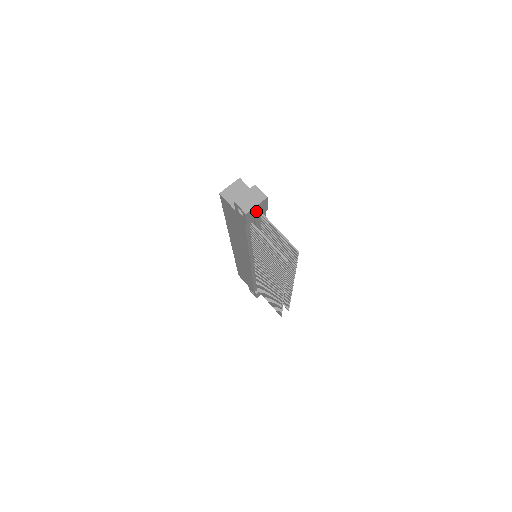
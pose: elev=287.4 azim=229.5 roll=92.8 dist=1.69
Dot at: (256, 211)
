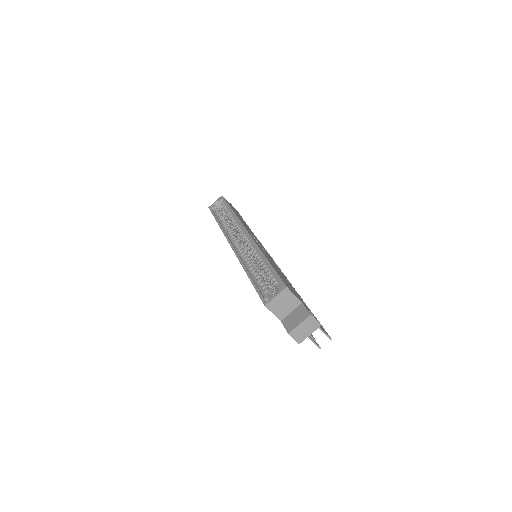
Dot at: occluded
